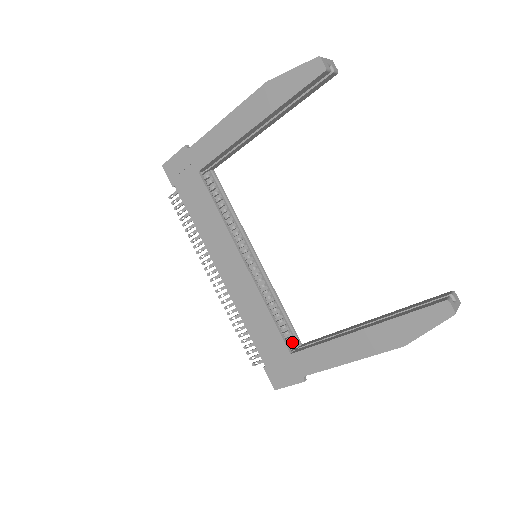
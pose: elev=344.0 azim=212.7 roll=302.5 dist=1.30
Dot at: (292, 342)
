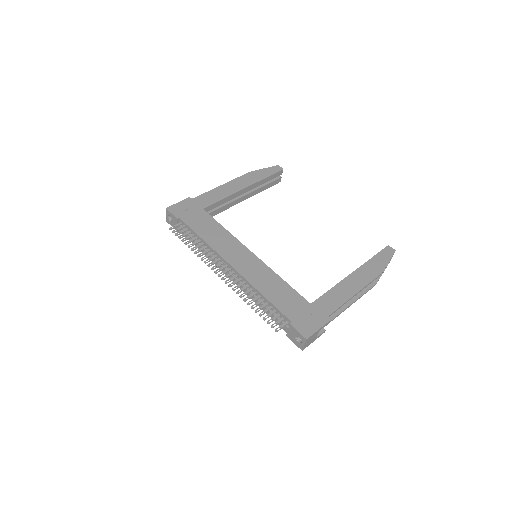
Dot at: occluded
